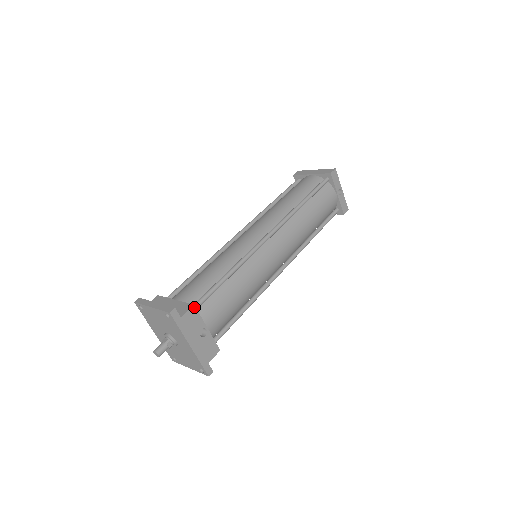
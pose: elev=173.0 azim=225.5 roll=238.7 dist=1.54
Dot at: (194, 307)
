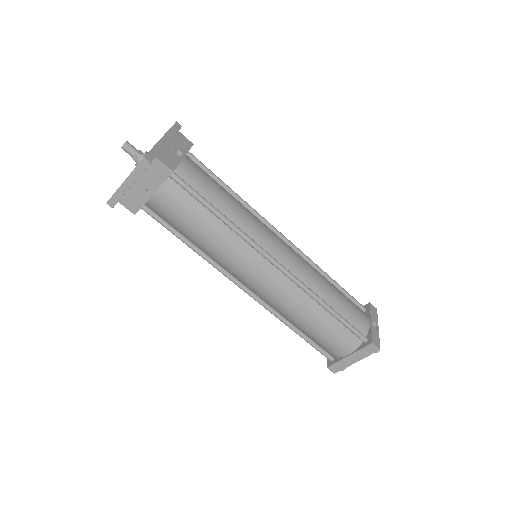
Dot at: (192, 144)
